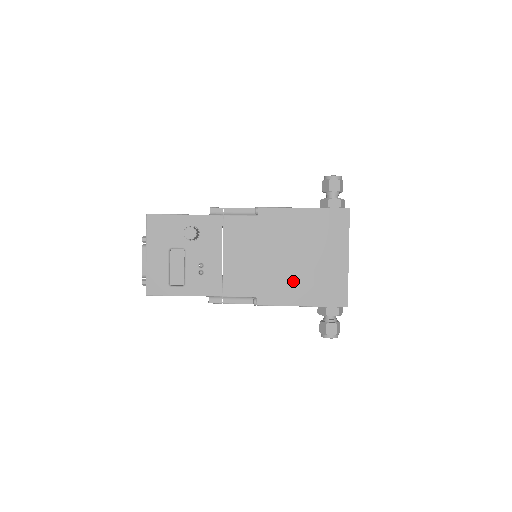
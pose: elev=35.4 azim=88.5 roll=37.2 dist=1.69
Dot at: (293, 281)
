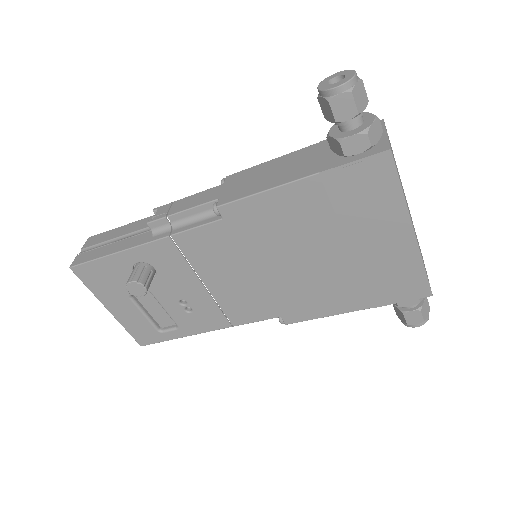
Dot at: (326, 287)
